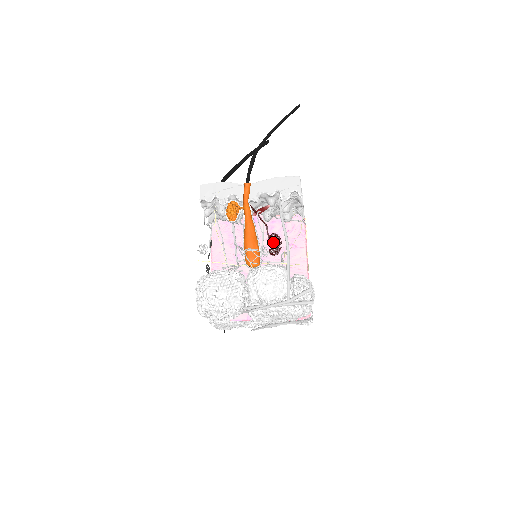
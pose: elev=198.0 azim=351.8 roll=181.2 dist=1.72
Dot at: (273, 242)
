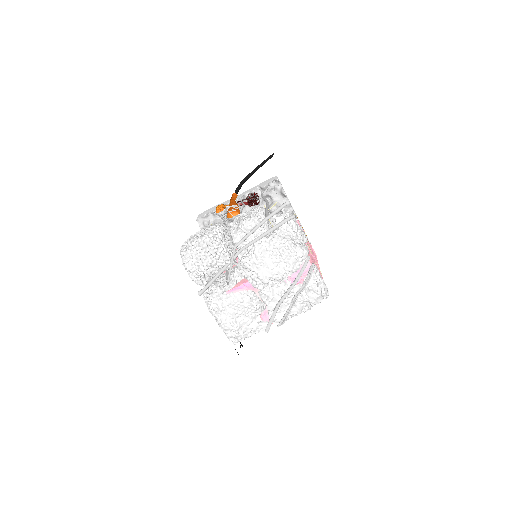
Dot at: occluded
